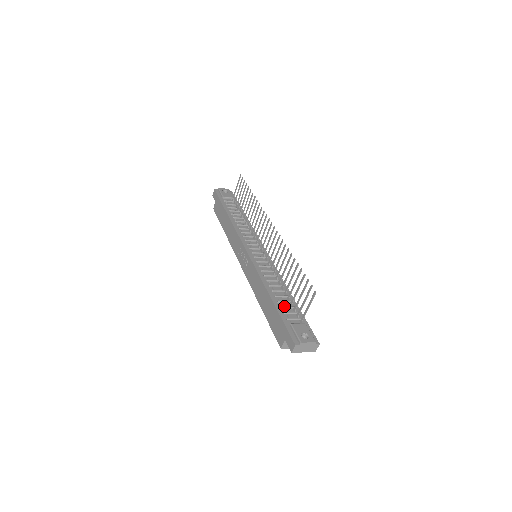
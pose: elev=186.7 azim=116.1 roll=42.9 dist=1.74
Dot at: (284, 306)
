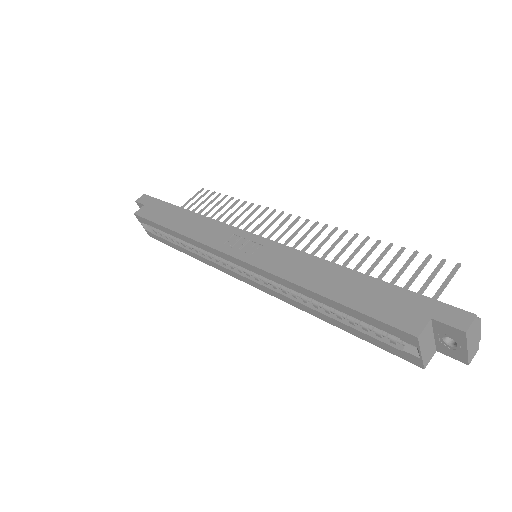
Dot at: occluded
